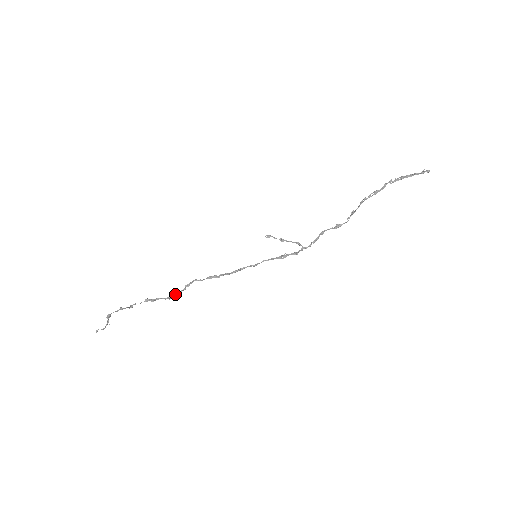
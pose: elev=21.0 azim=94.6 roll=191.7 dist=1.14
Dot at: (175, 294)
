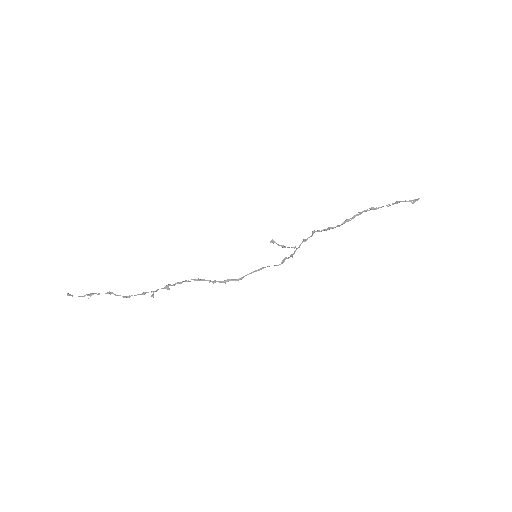
Dot at: (173, 285)
